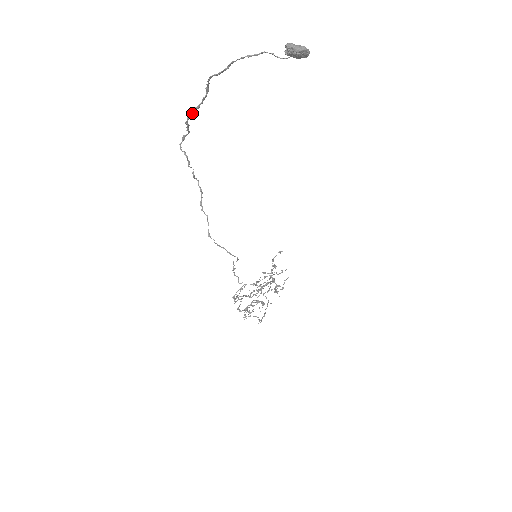
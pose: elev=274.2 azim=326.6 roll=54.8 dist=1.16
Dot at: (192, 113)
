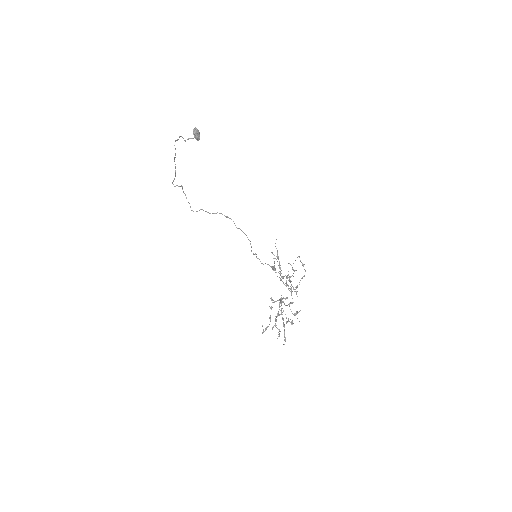
Dot at: (174, 160)
